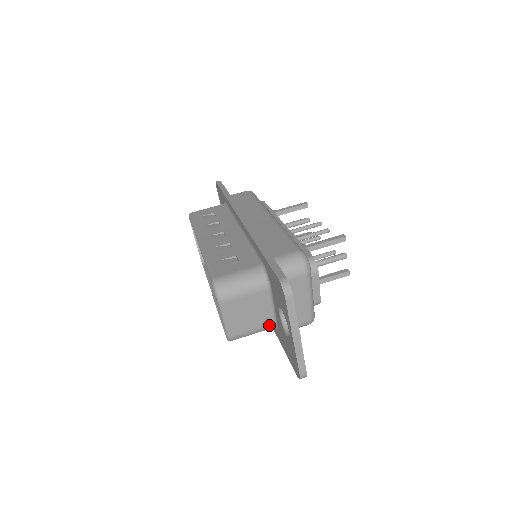
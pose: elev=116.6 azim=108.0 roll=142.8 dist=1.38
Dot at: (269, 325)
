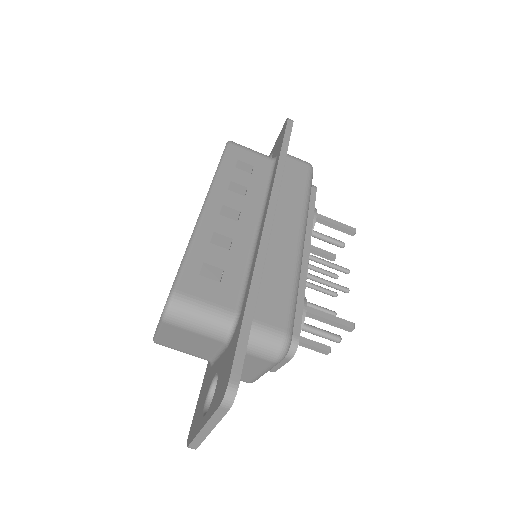
Dot at: (204, 358)
